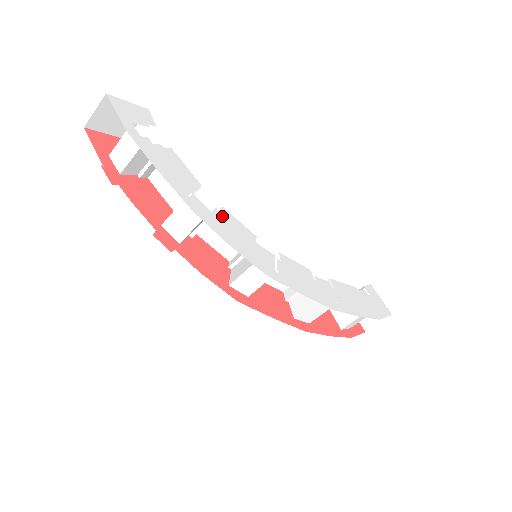
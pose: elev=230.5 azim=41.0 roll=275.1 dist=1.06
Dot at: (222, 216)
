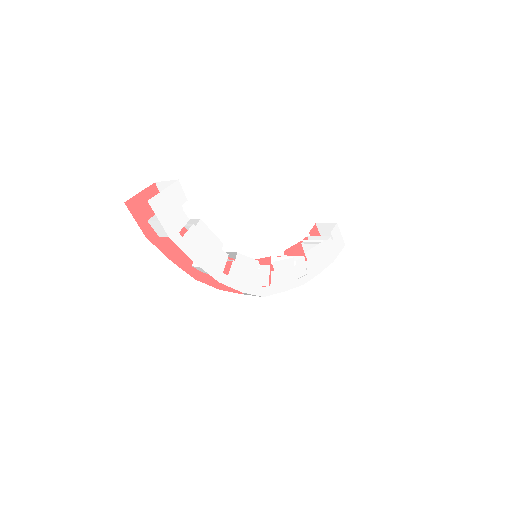
Dot at: (237, 265)
